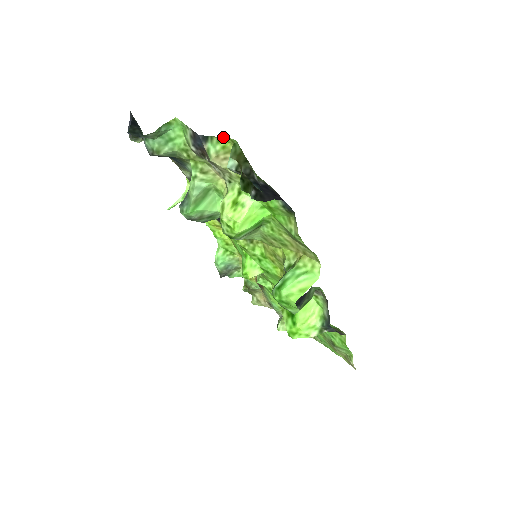
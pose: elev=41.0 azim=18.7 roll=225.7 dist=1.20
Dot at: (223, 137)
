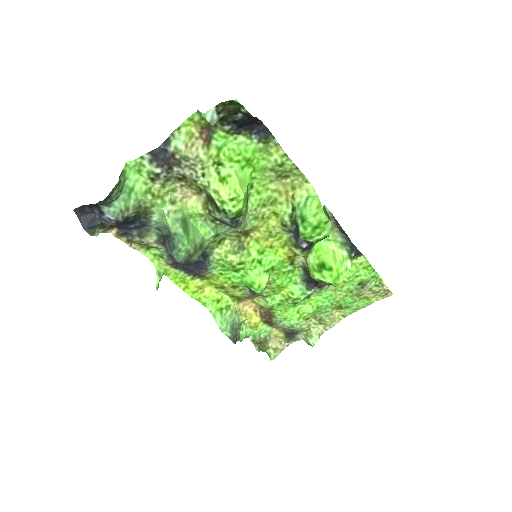
Dot at: (182, 123)
